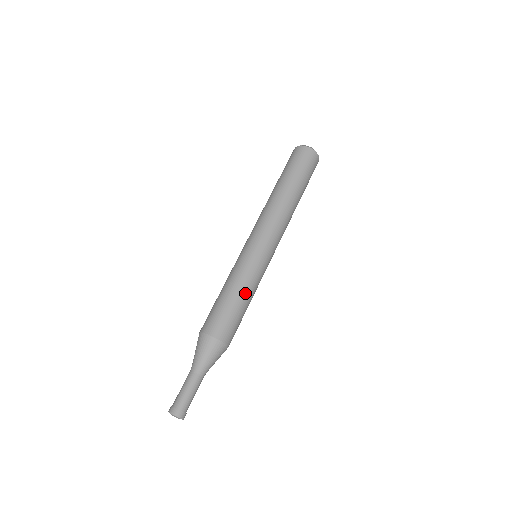
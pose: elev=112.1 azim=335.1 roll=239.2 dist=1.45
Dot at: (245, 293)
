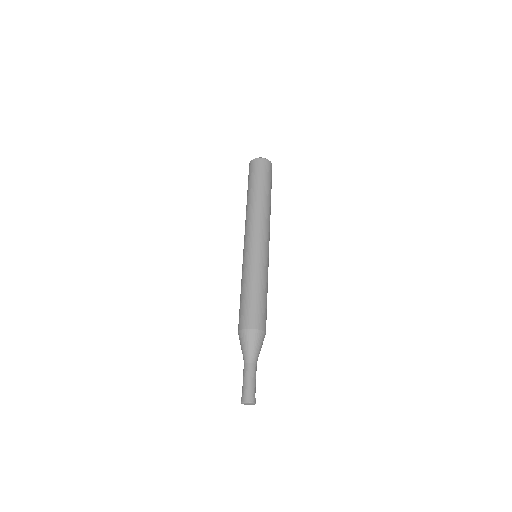
Dot at: (267, 291)
